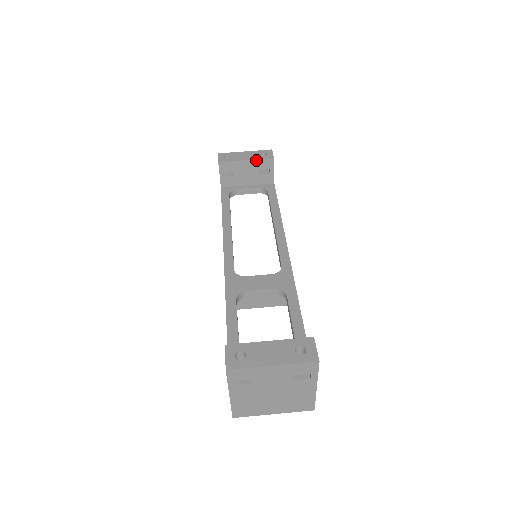
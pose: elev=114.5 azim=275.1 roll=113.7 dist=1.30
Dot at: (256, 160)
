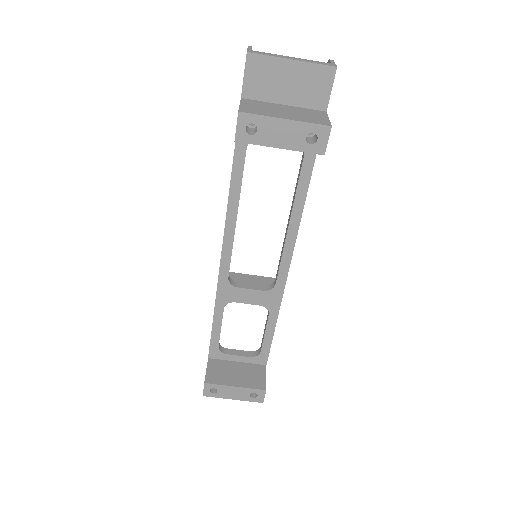
Dot at: (296, 150)
